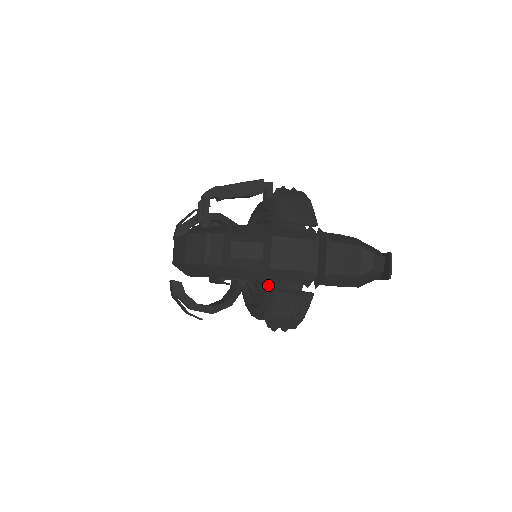
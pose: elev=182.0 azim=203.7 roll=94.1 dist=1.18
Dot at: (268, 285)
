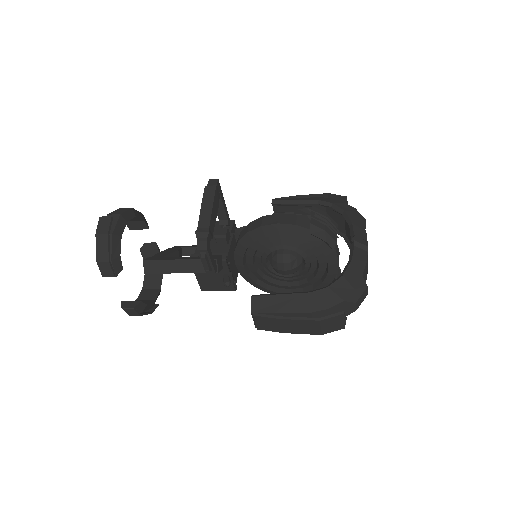
Dot at: (301, 278)
